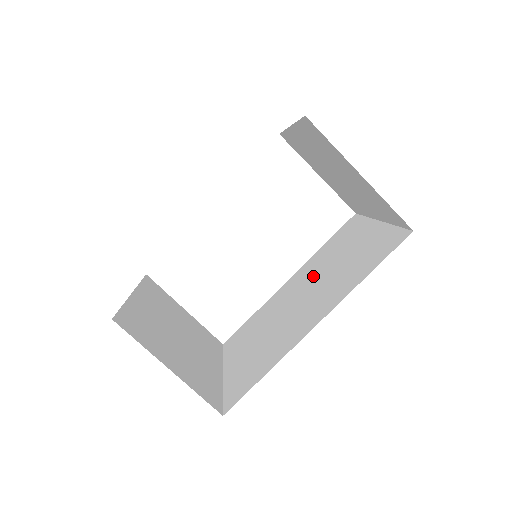
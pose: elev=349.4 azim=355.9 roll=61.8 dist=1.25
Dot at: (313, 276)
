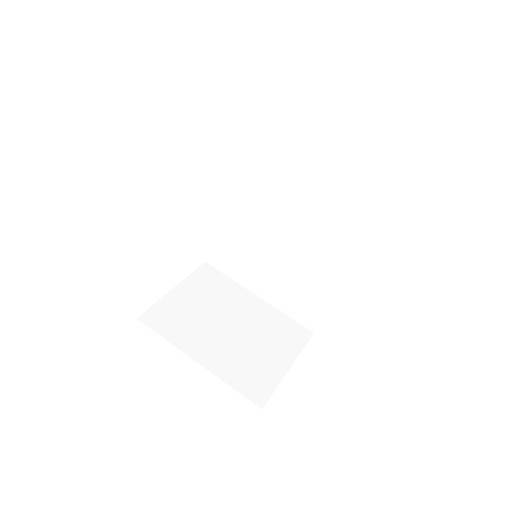
Dot at: (276, 199)
